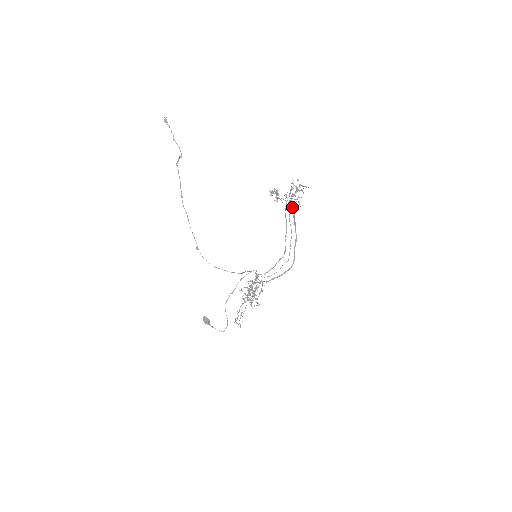
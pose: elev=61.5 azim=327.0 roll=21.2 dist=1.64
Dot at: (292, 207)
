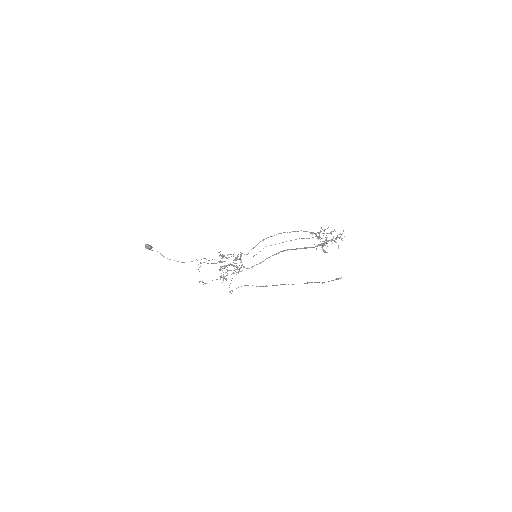
Dot at: occluded
